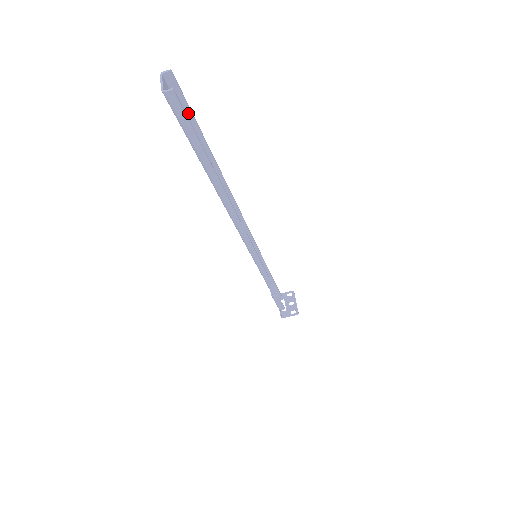
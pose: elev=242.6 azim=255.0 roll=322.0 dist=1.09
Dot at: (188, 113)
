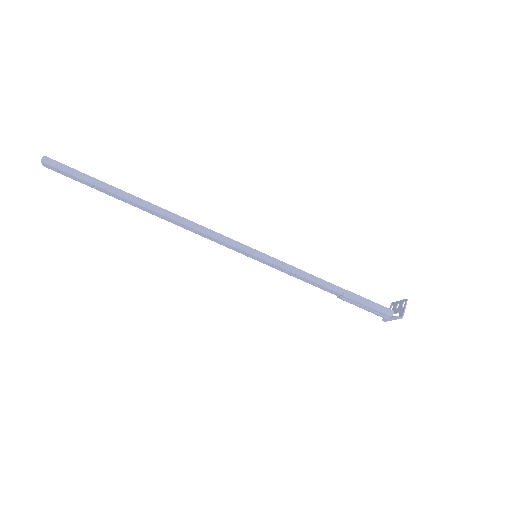
Dot at: occluded
